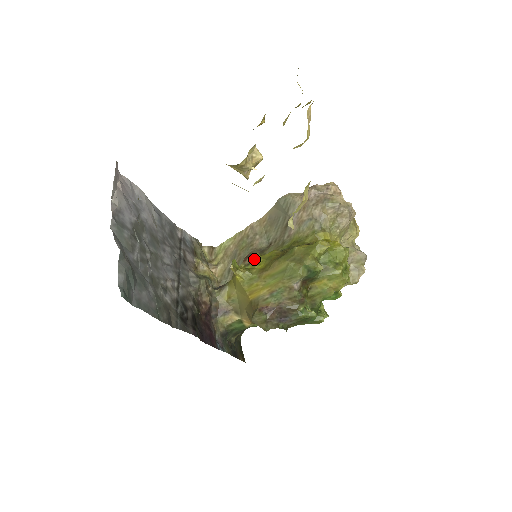
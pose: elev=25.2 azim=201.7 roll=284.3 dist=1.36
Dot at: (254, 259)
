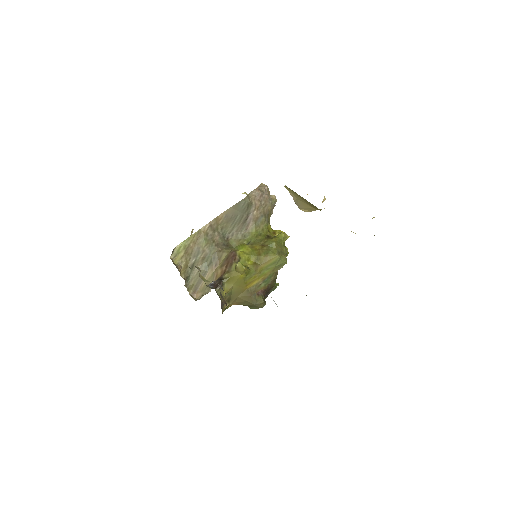
Dot at: (240, 256)
